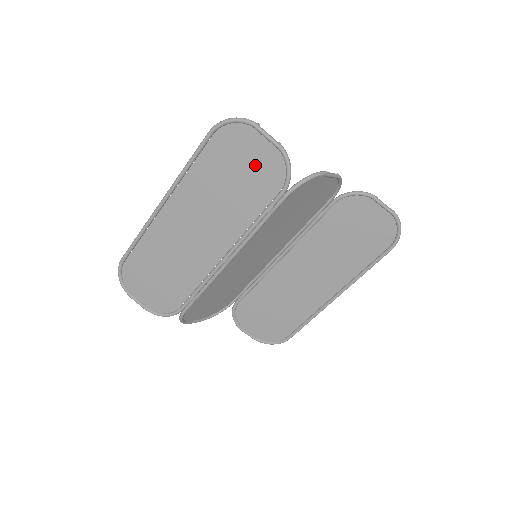
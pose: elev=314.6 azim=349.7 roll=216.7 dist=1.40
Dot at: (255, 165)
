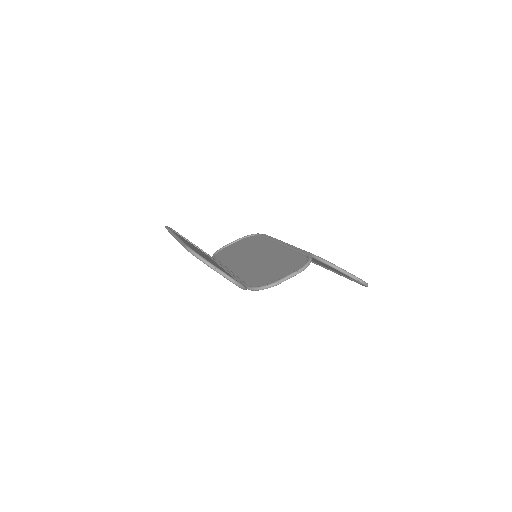
Dot at: occluded
